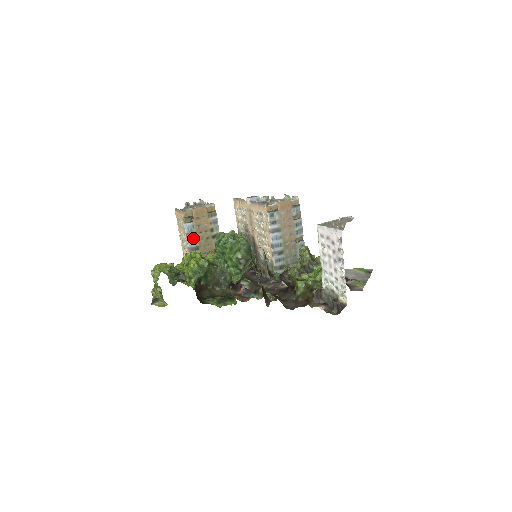
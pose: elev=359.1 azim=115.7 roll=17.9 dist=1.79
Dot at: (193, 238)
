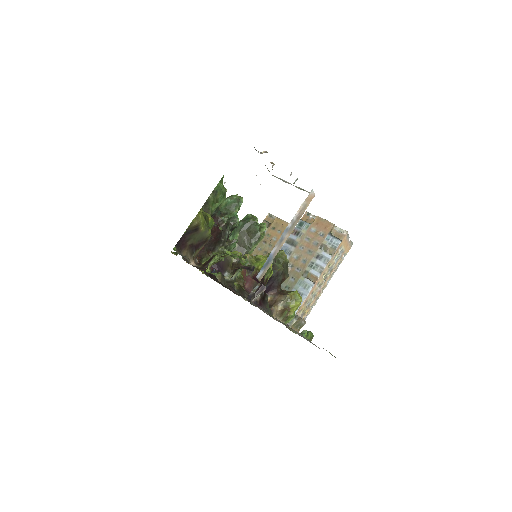
Dot at: occluded
